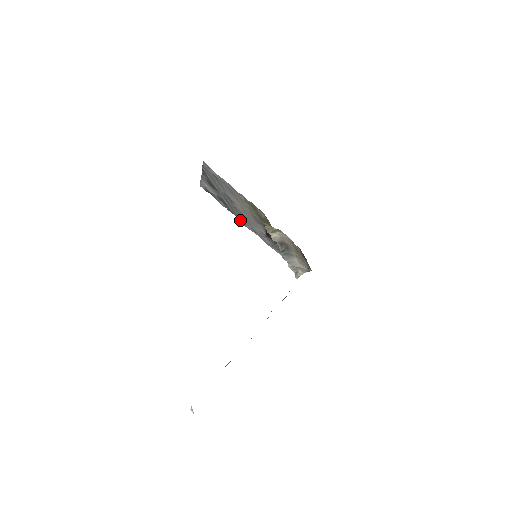
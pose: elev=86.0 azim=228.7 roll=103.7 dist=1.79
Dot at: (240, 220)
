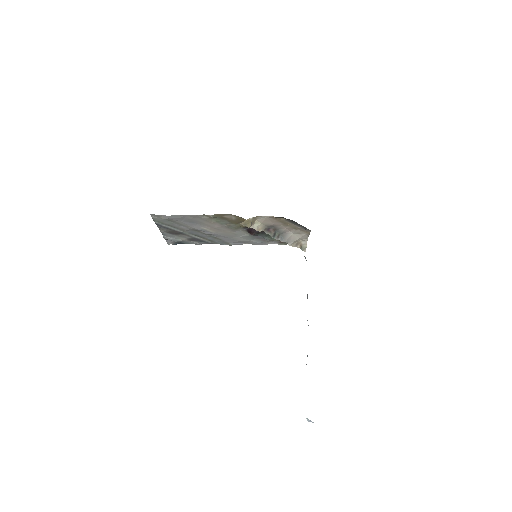
Dot at: (222, 244)
